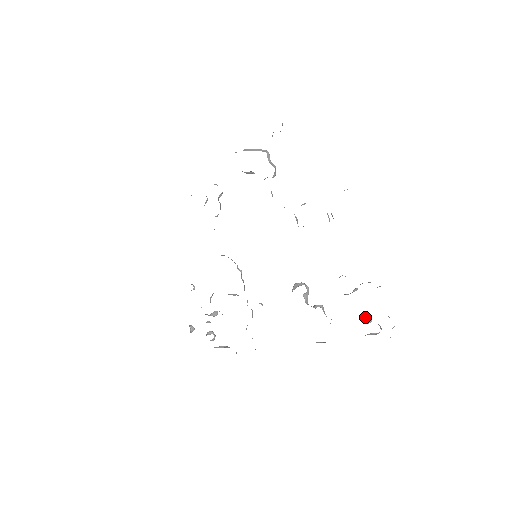
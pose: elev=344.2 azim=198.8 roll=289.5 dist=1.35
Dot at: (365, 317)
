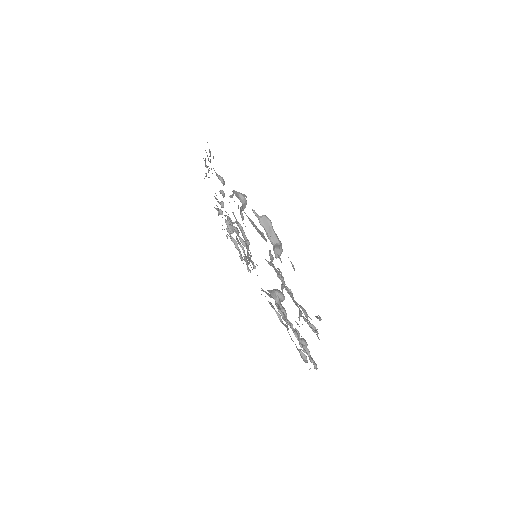
Dot at: (302, 350)
